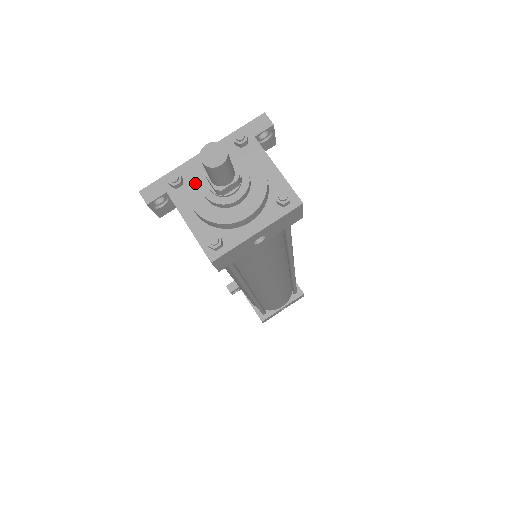
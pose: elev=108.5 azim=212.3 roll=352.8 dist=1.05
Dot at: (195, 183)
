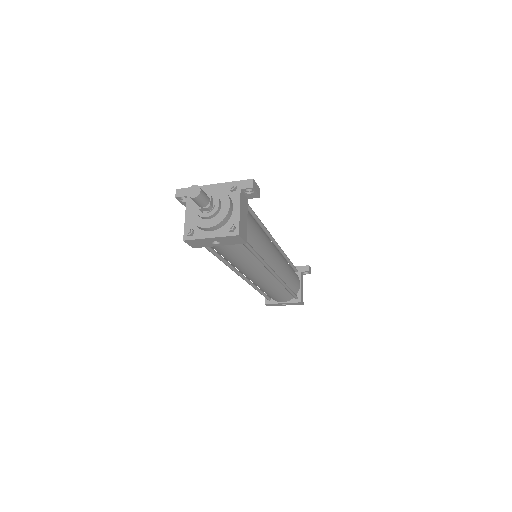
Dot at: occluded
